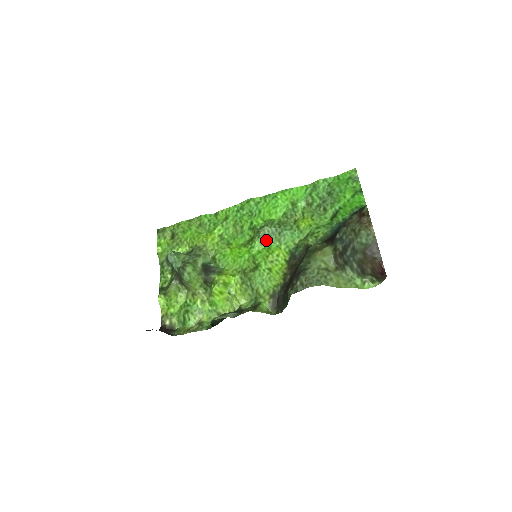
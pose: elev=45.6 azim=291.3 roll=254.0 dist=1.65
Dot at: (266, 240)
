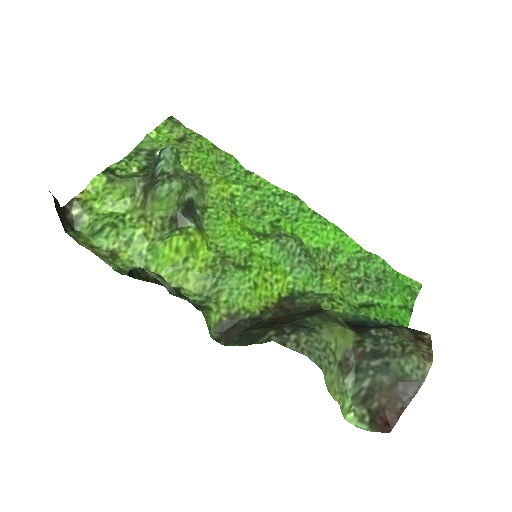
Dot at: (280, 252)
